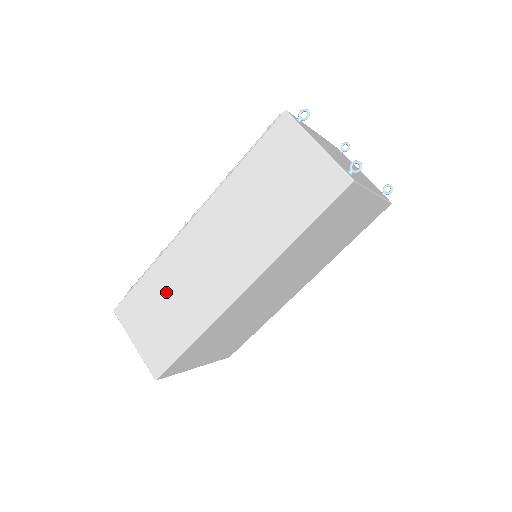
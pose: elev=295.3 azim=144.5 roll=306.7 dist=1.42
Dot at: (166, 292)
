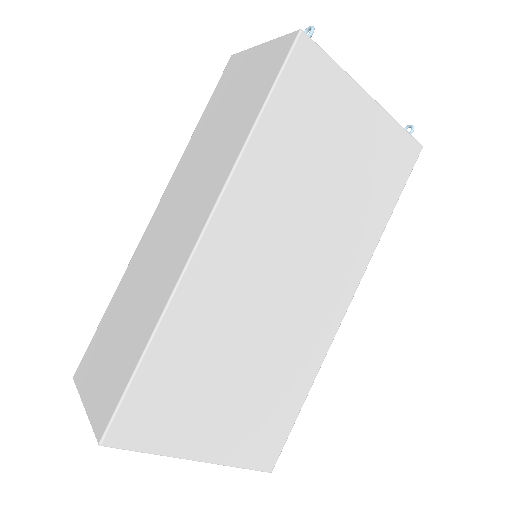
Dot at: (125, 306)
